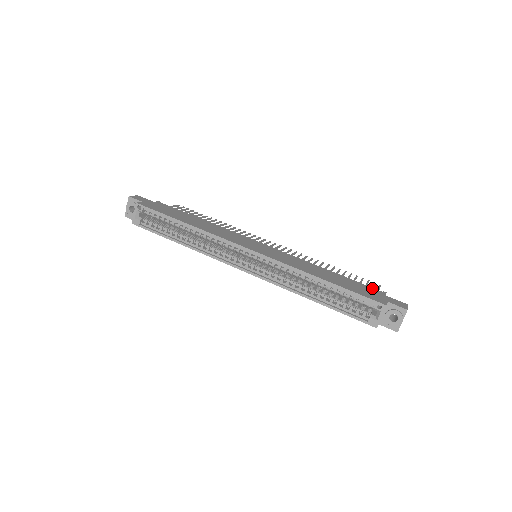
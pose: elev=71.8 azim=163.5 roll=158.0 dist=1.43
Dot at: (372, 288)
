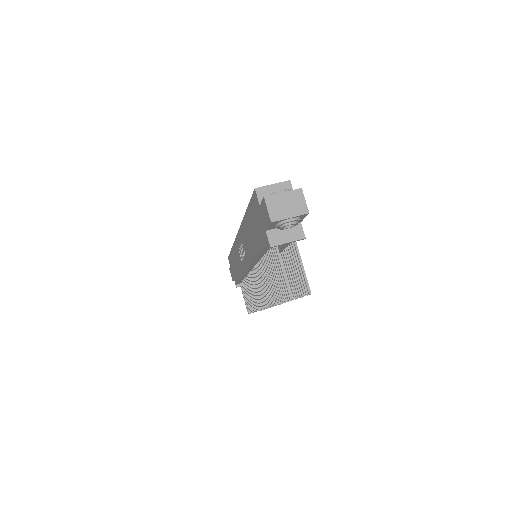
Dot at: occluded
